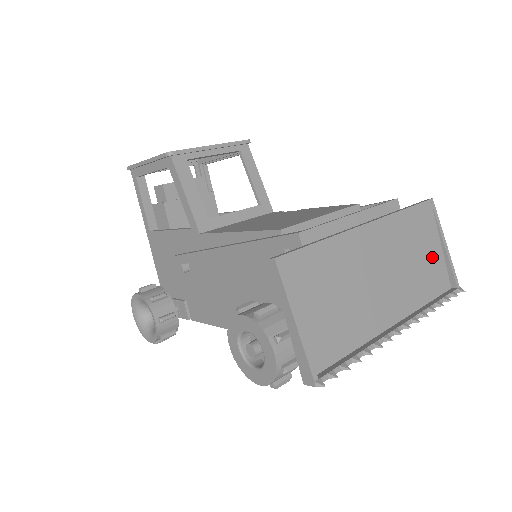
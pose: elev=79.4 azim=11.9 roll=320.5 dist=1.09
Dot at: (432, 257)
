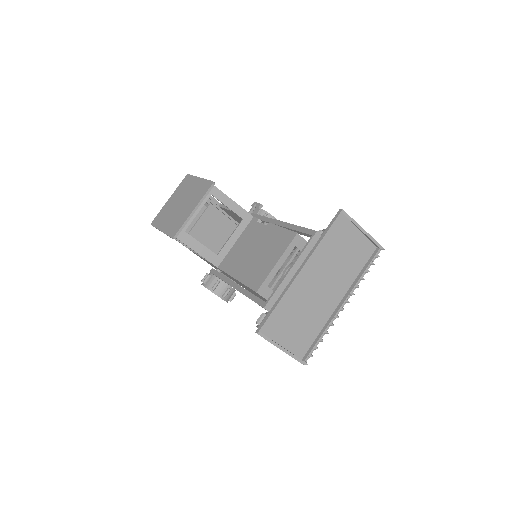
Dot at: (355, 244)
